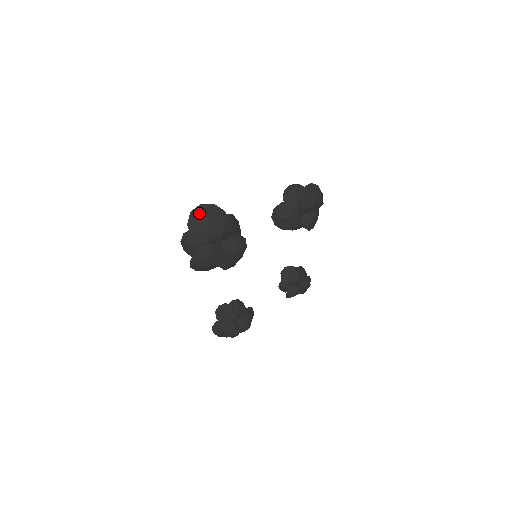
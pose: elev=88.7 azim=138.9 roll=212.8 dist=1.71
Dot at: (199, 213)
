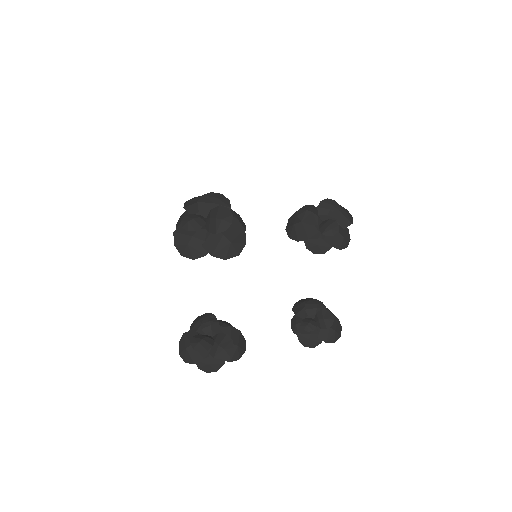
Dot at: (200, 196)
